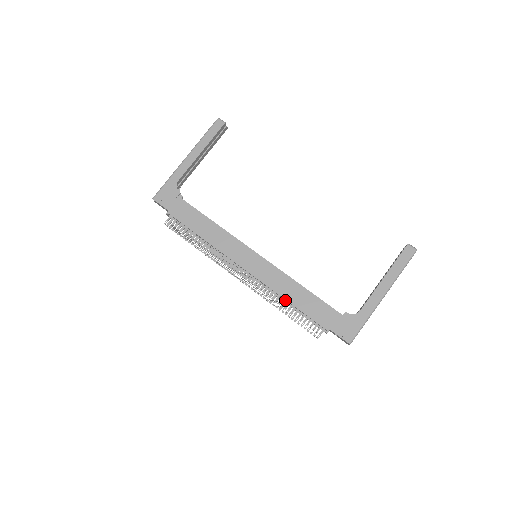
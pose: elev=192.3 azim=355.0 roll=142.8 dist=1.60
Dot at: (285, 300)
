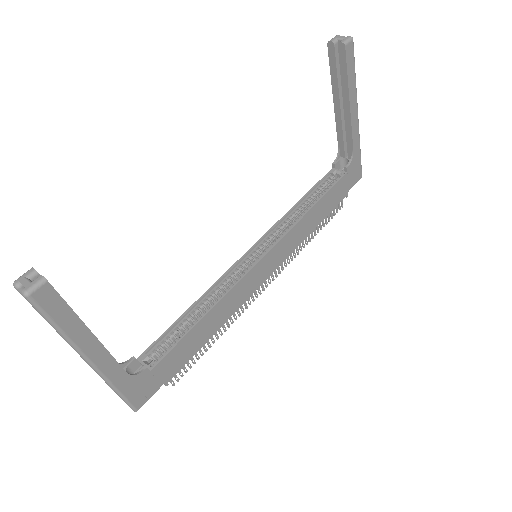
Dot at: (308, 233)
